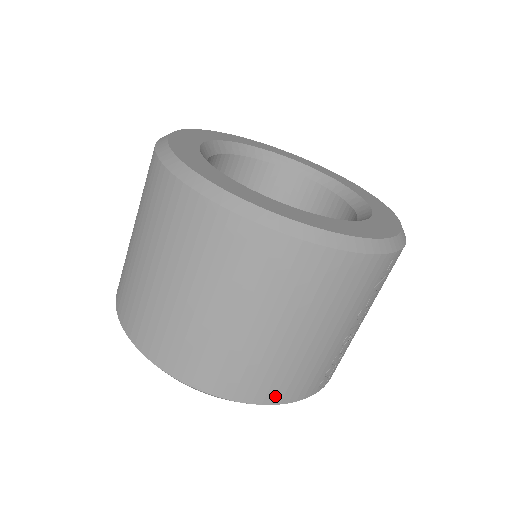
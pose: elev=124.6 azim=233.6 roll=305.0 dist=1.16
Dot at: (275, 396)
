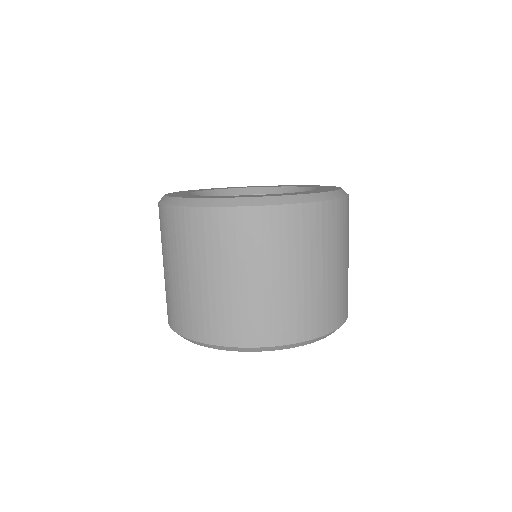
Dot at: (343, 317)
